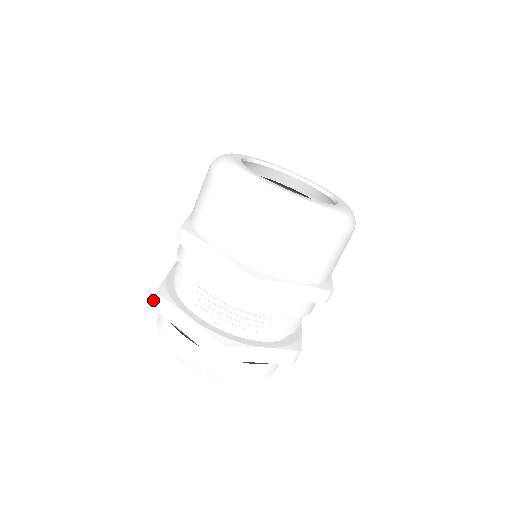
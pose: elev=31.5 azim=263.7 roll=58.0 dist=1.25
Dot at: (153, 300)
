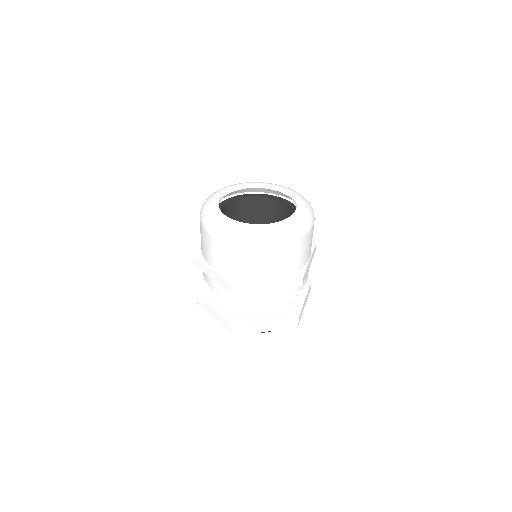
Dot at: occluded
